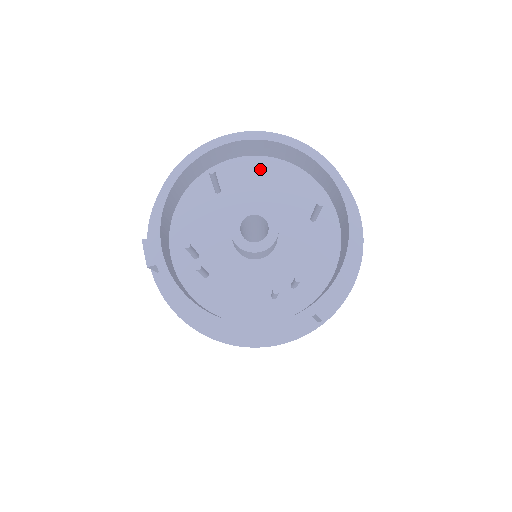
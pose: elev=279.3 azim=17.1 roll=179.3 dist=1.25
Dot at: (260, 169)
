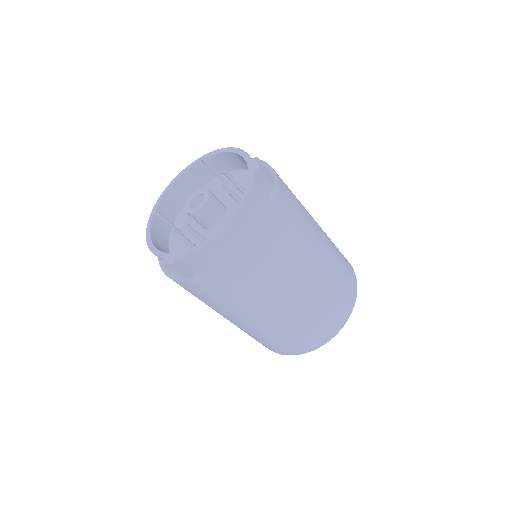
Dot at: occluded
